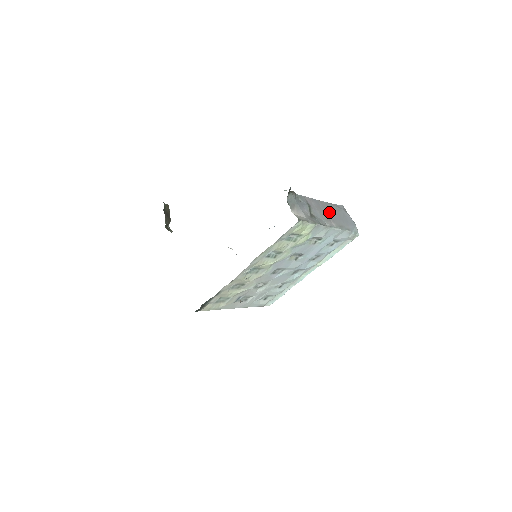
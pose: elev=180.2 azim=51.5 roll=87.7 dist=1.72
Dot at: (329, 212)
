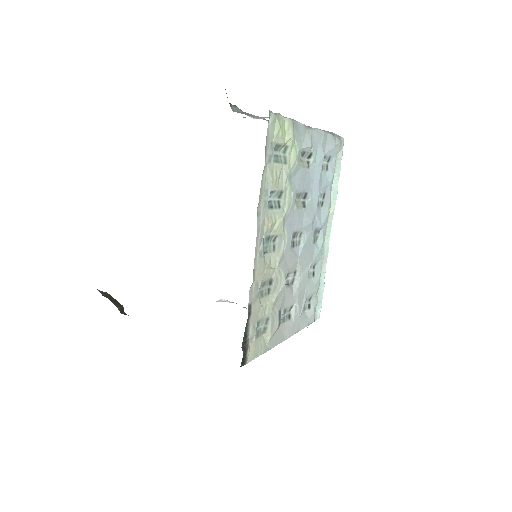
Dot at: occluded
